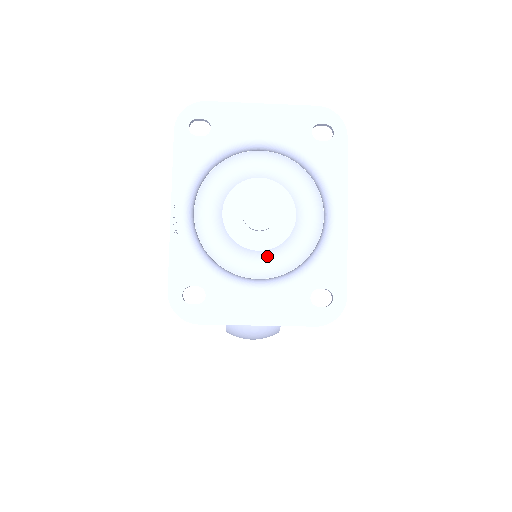
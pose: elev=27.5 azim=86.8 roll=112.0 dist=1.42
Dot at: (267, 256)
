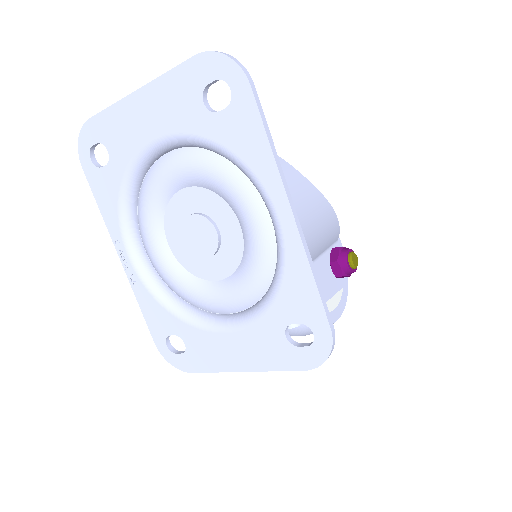
Dot at: (227, 287)
